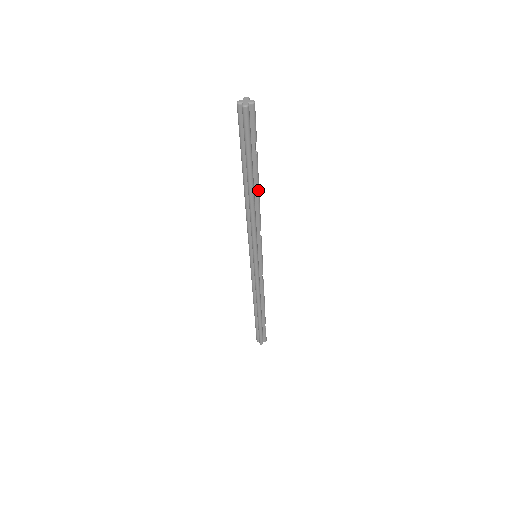
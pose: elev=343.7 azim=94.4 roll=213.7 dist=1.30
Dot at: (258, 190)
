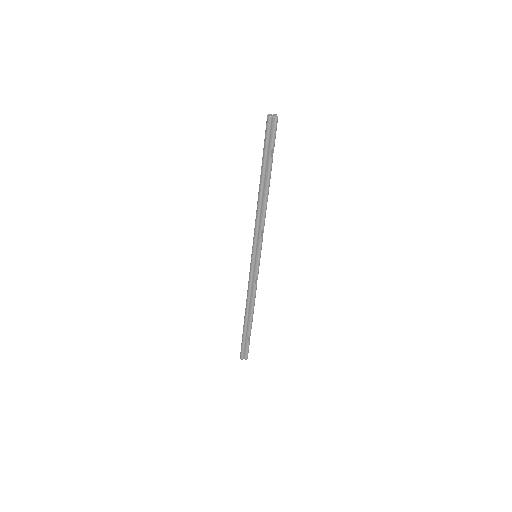
Dot at: (267, 191)
